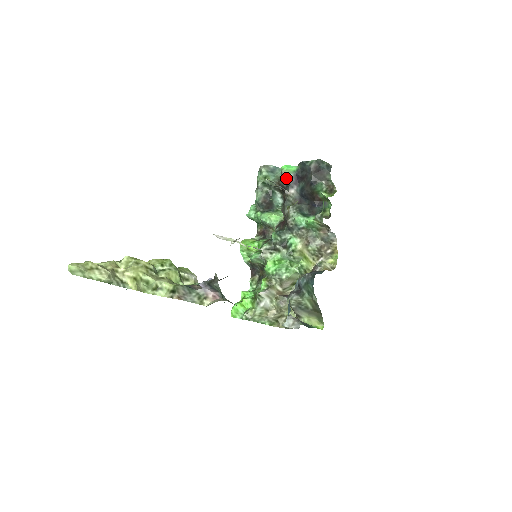
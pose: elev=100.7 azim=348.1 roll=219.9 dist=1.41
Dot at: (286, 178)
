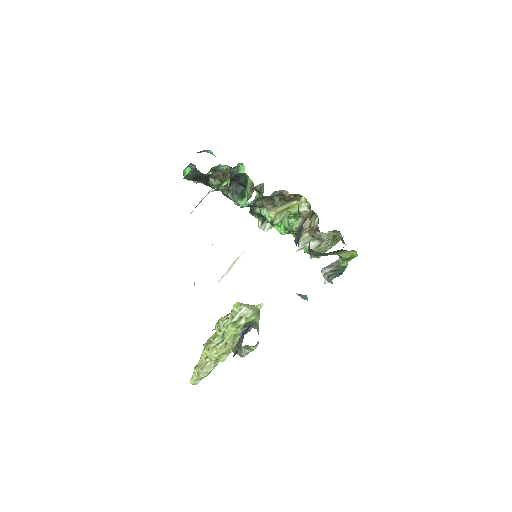
Dot at: occluded
